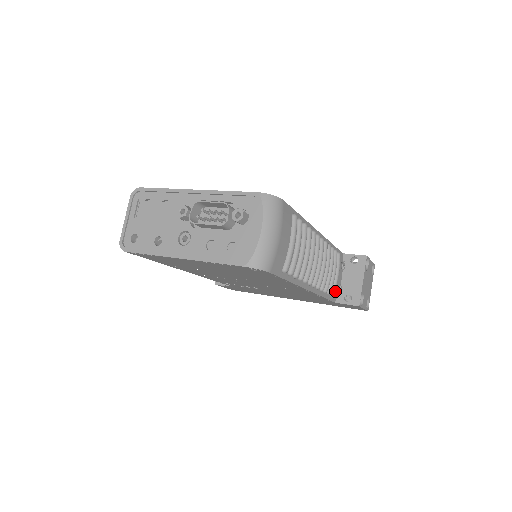
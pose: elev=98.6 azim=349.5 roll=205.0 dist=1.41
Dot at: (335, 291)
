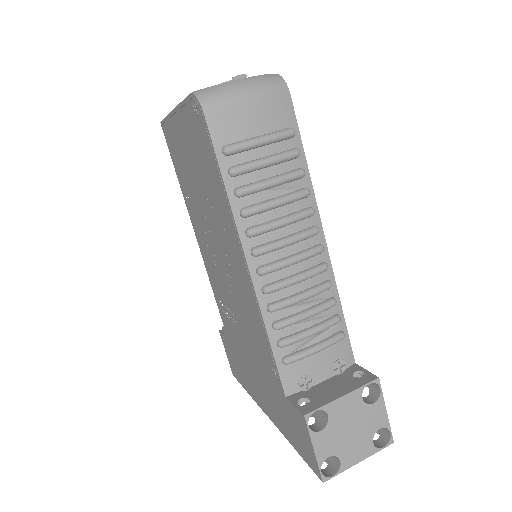
Dot at: (297, 374)
